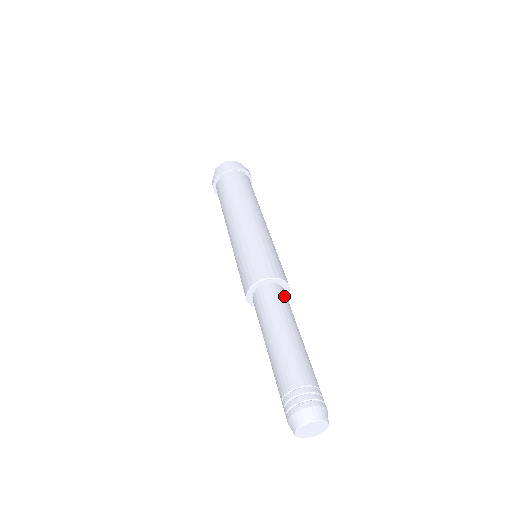
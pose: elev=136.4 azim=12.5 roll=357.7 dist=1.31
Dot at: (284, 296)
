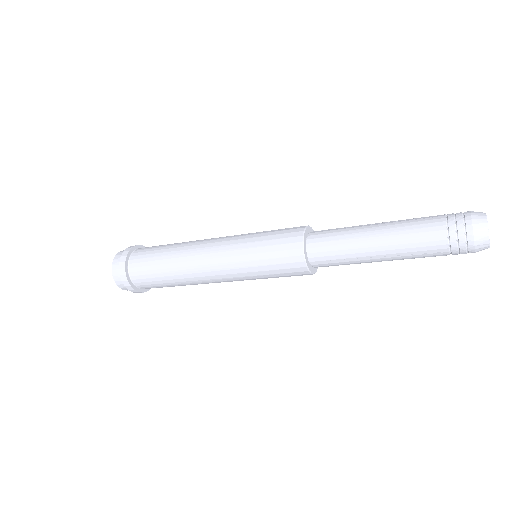
Dot at: (327, 230)
